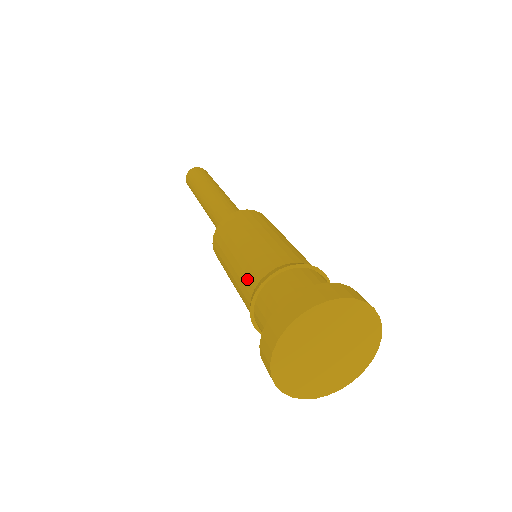
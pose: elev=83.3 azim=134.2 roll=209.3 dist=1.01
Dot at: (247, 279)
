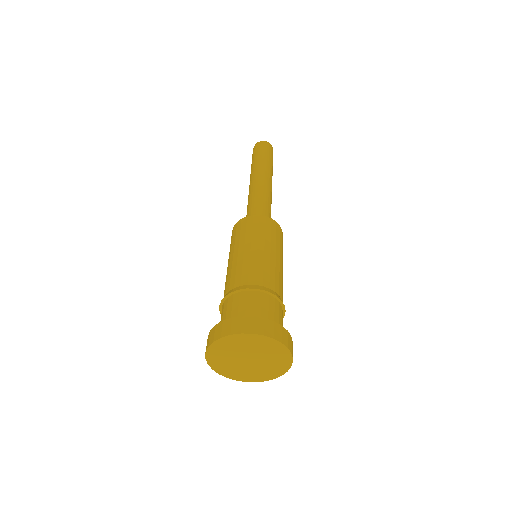
Dot at: (247, 273)
